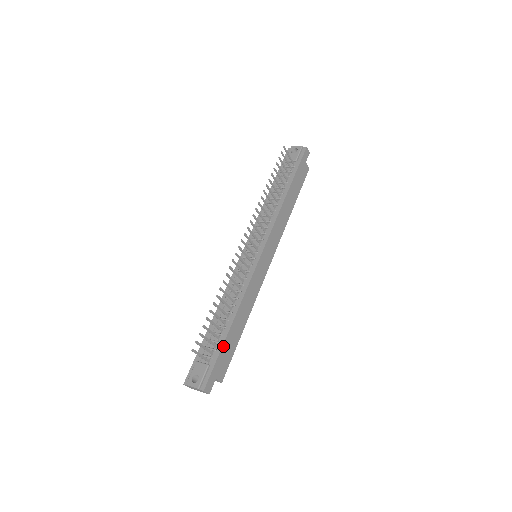
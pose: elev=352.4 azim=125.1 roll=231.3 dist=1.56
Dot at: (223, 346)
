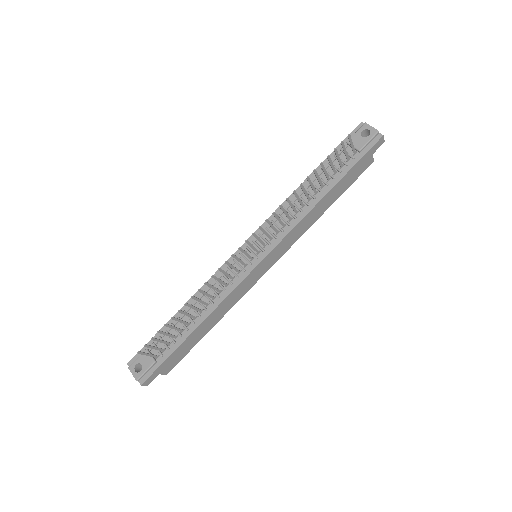
Dot at: (177, 348)
